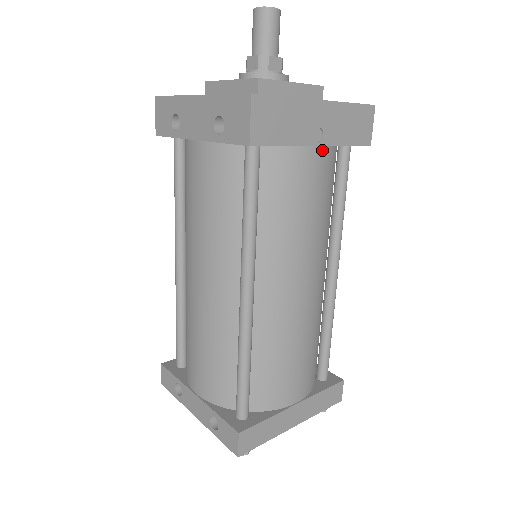
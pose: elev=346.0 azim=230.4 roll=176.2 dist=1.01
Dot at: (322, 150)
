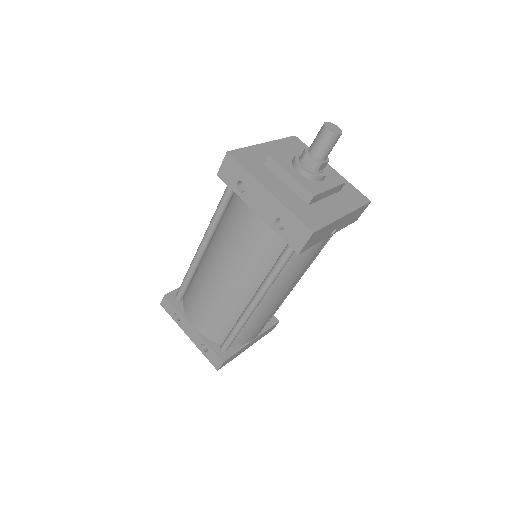
Dot at: occluded
